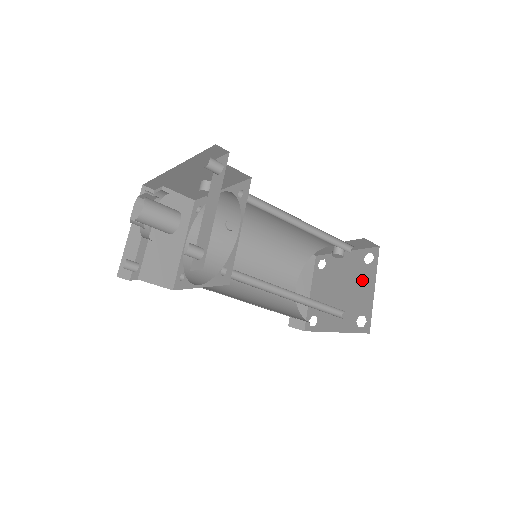
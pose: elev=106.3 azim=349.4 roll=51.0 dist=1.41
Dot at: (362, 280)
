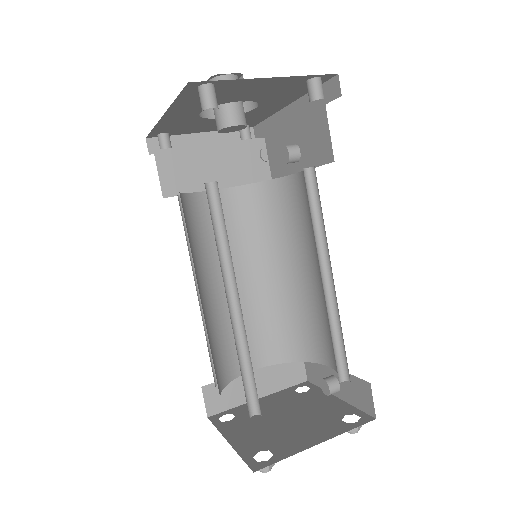
Dot at: (318, 427)
